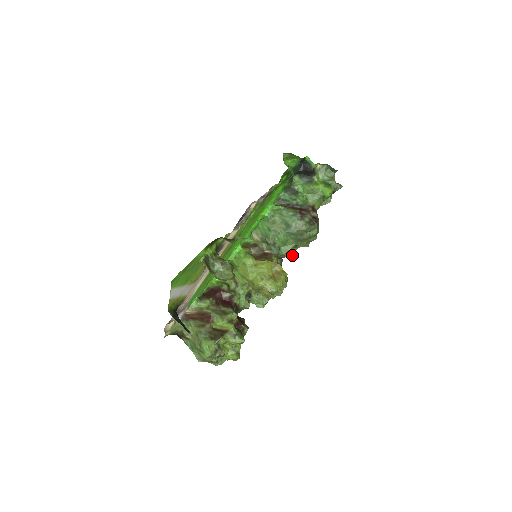
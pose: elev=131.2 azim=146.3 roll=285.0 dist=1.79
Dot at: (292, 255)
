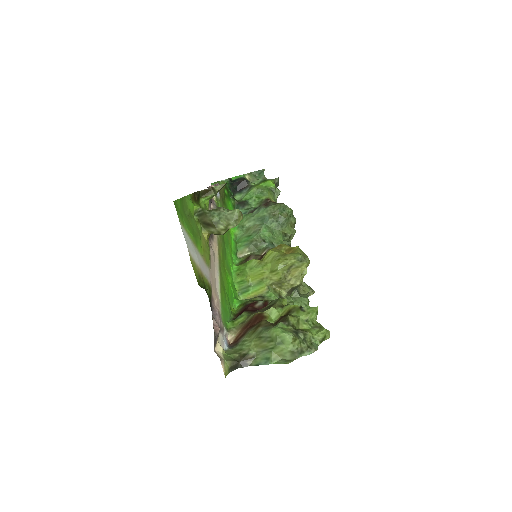
Dot at: (288, 242)
